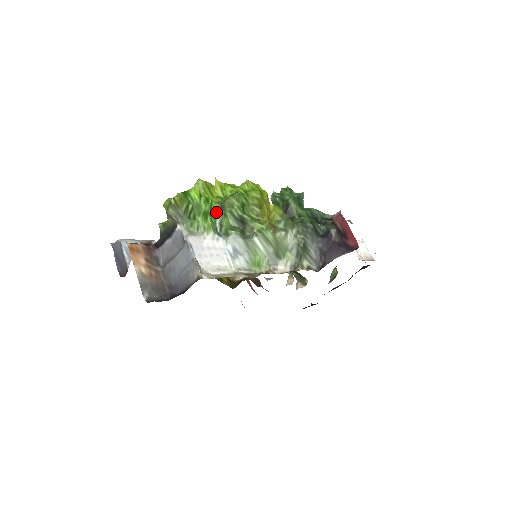
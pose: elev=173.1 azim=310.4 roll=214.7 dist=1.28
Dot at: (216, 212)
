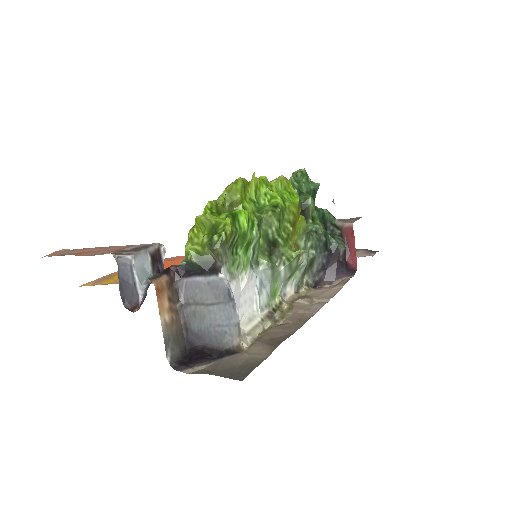
Dot at: (254, 235)
